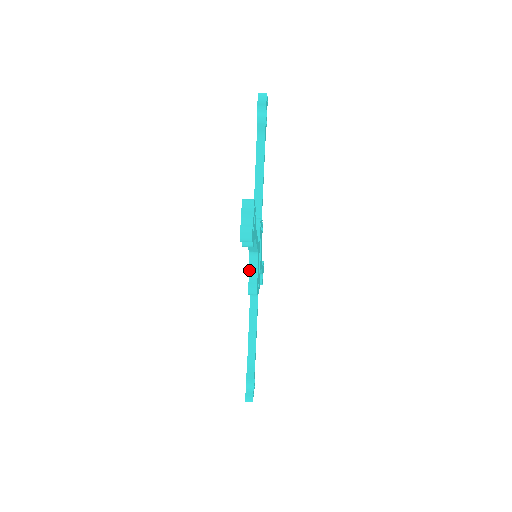
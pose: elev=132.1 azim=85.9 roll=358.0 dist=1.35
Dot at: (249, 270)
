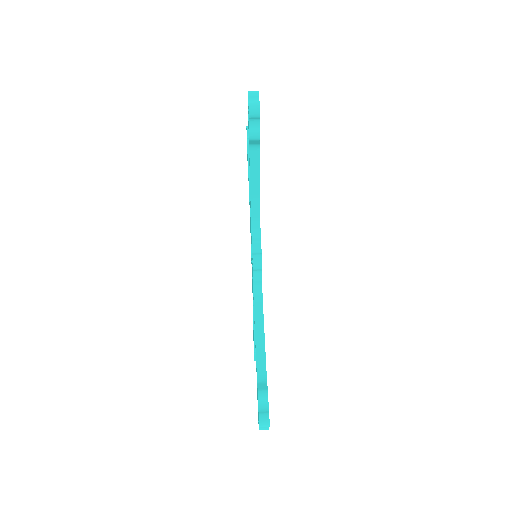
Dot at: (252, 241)
